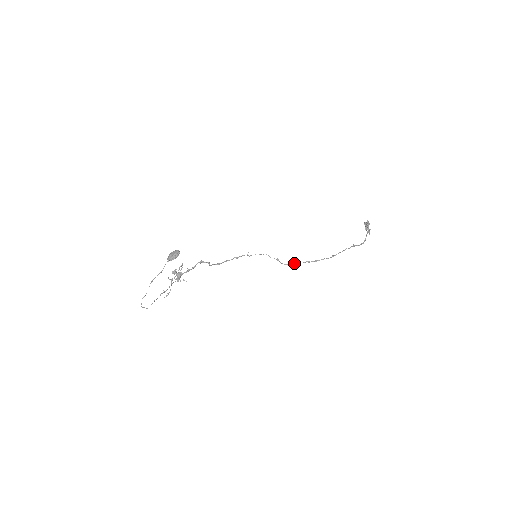
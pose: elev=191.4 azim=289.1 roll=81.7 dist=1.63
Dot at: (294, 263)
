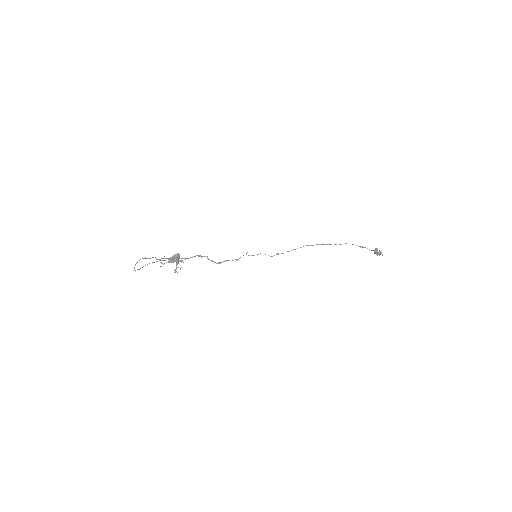
Dot at: (294, 249)
